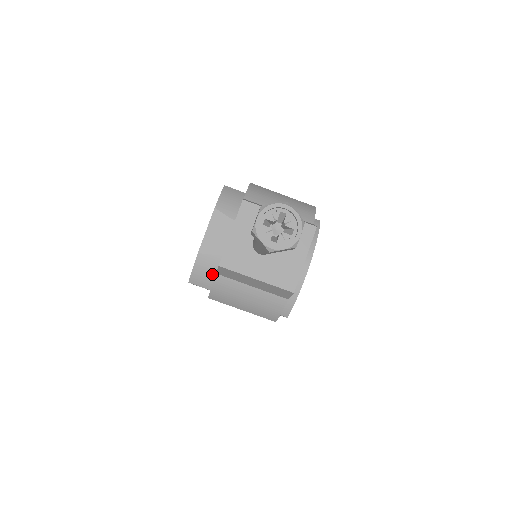
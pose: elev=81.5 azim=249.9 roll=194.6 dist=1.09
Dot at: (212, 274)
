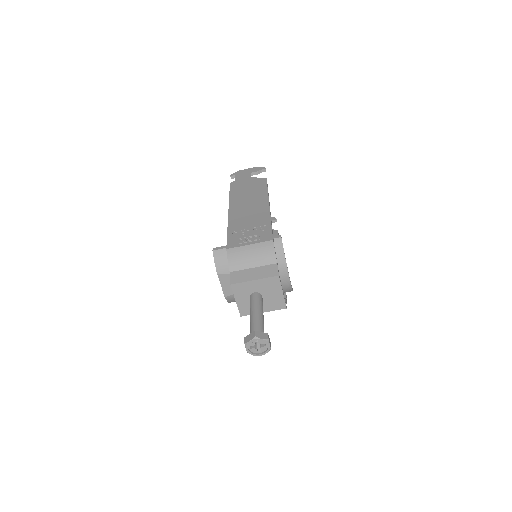
Dot at: occluded
